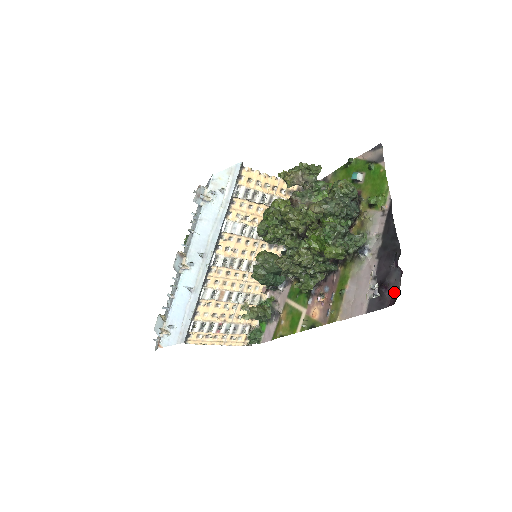
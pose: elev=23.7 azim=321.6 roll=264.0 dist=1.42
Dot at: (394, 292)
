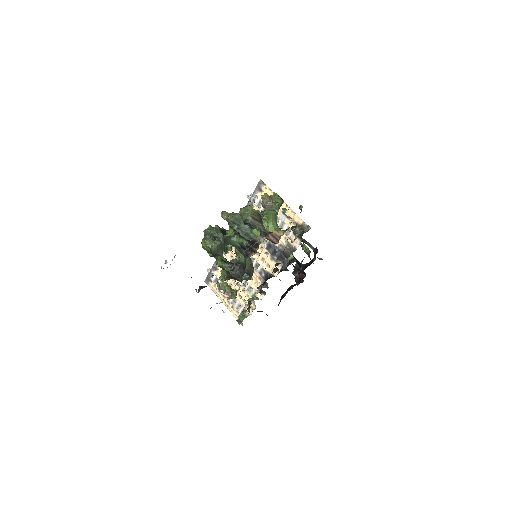
Dot at: occluded
